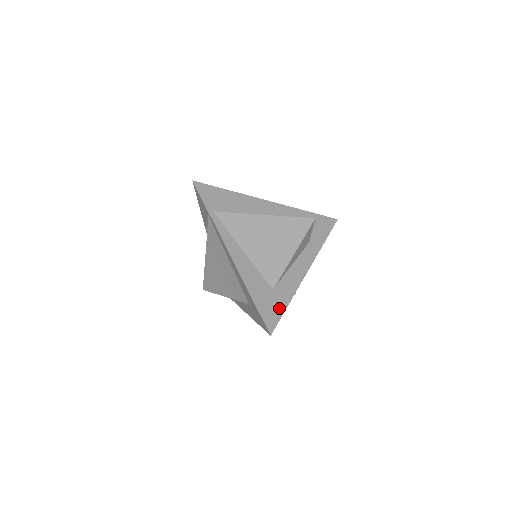
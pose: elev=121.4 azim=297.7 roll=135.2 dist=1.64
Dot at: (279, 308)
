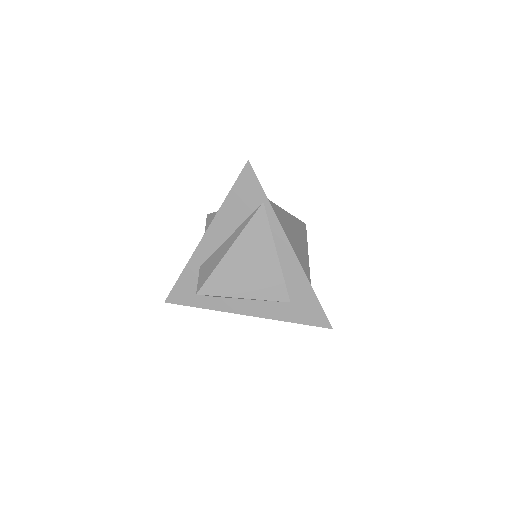
Dot at: occluded
